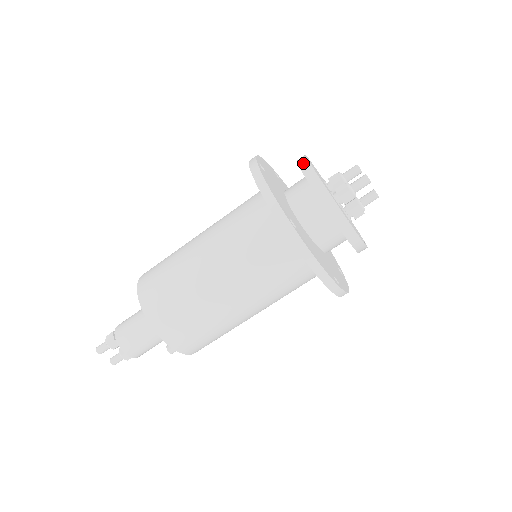
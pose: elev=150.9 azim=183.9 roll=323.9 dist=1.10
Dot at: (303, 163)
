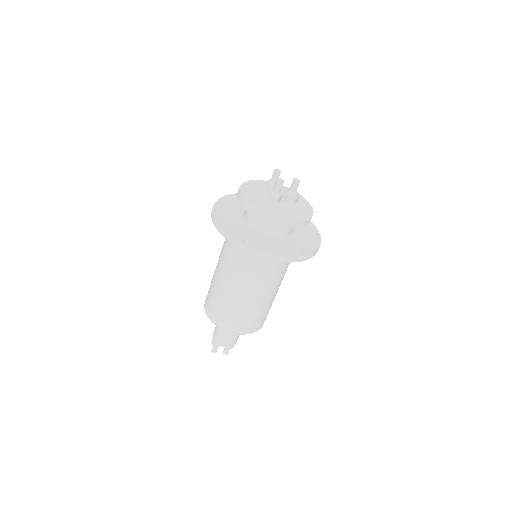
Dot at: (238, 196)
